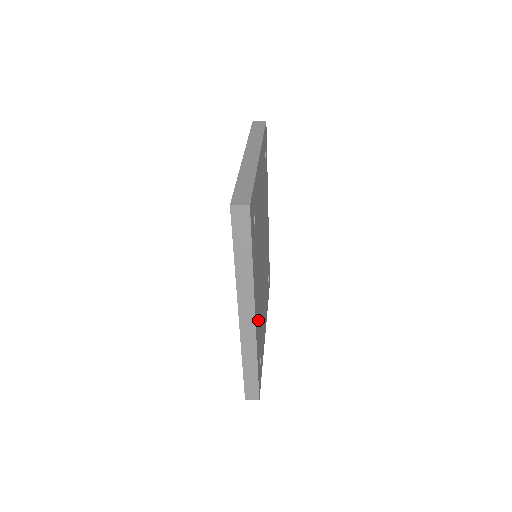
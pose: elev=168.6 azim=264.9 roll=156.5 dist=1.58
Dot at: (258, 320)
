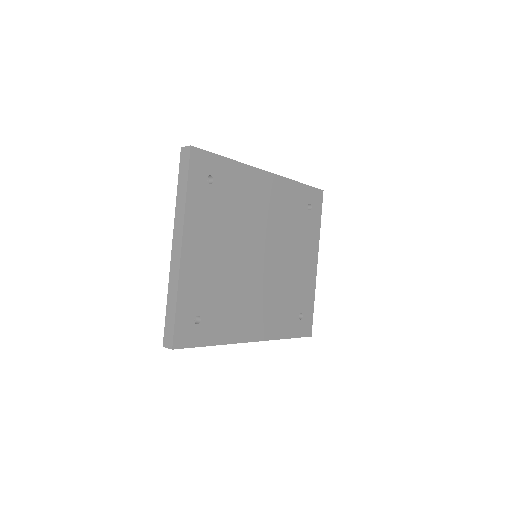
Dot at: (269, 320)
